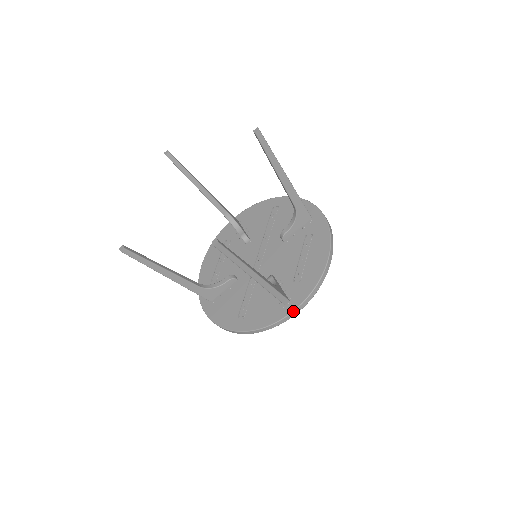
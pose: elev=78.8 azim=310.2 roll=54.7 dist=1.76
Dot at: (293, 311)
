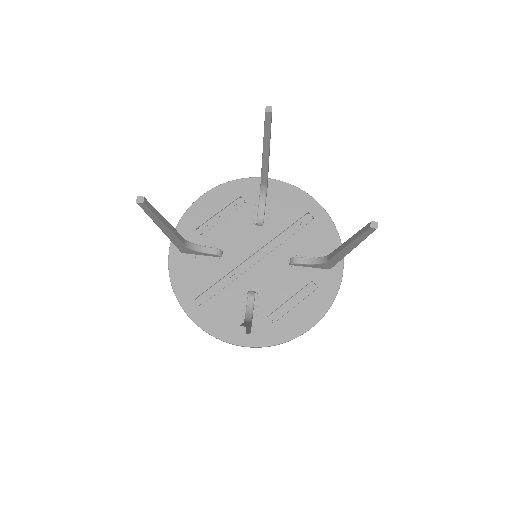
Dot at: (246, 346)
